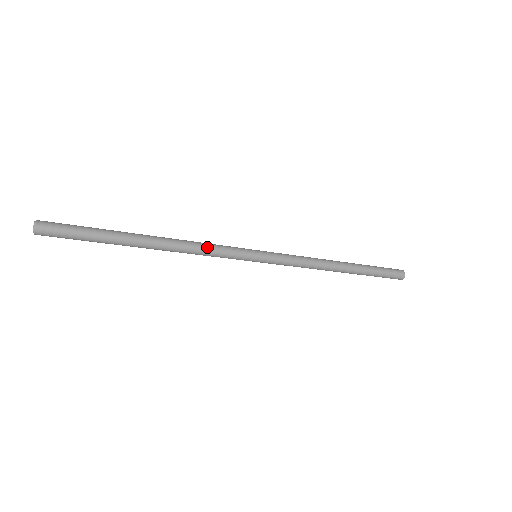
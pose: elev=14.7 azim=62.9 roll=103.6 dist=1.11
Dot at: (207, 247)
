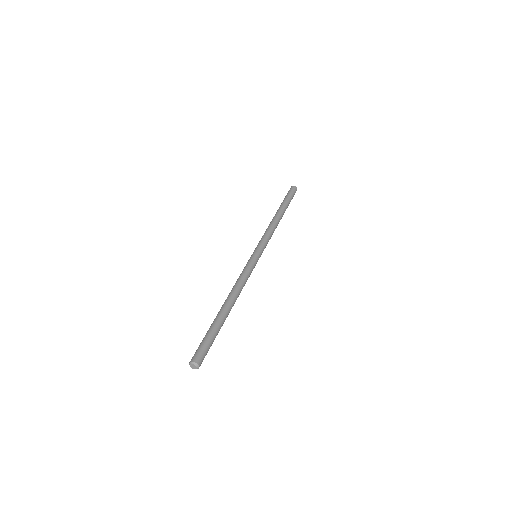
Dot at: occluded
